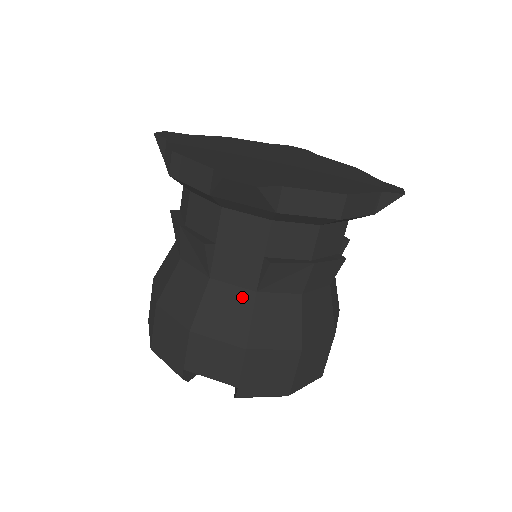
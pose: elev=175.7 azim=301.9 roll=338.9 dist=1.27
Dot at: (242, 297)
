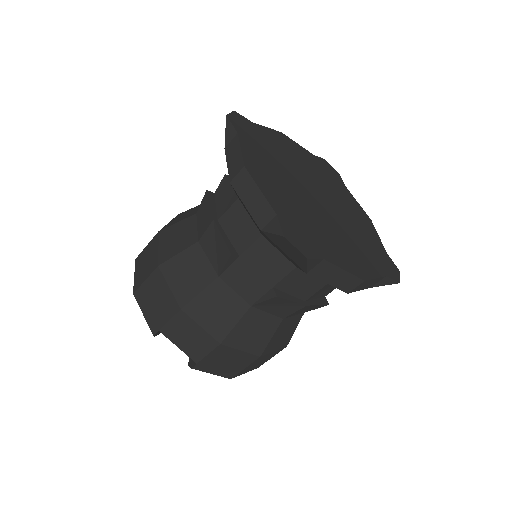
Dot at: (237, 304)
